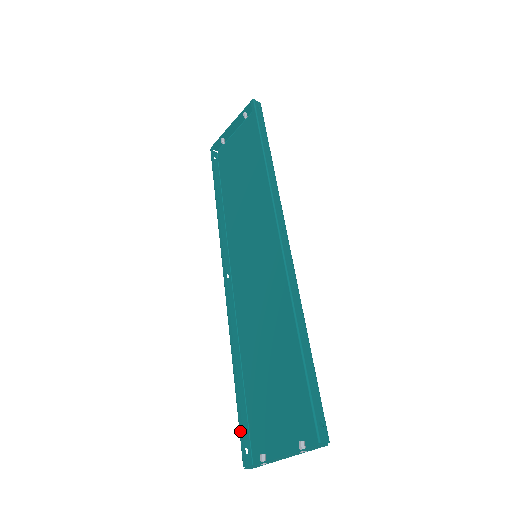
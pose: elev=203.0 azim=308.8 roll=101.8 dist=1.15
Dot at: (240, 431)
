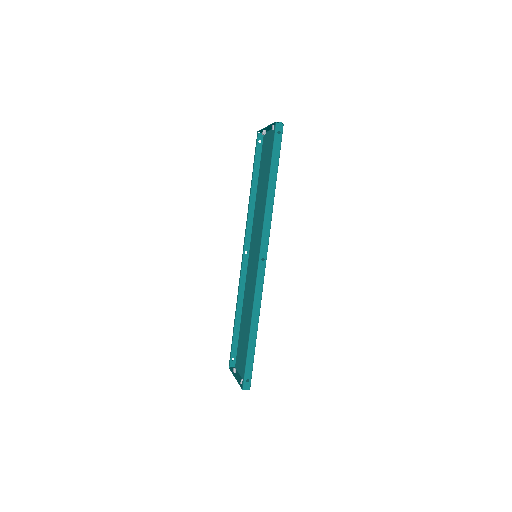
Dot at: (231, 350)
